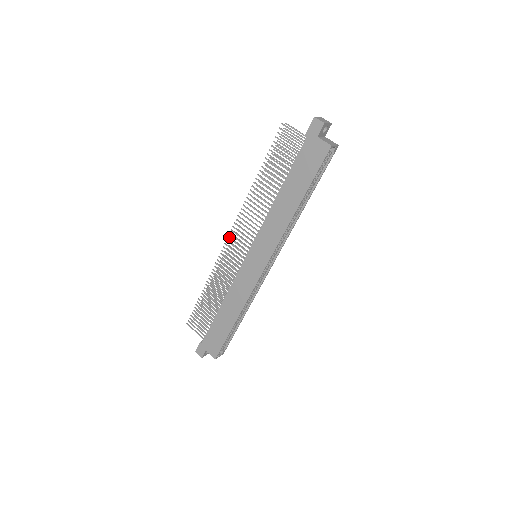
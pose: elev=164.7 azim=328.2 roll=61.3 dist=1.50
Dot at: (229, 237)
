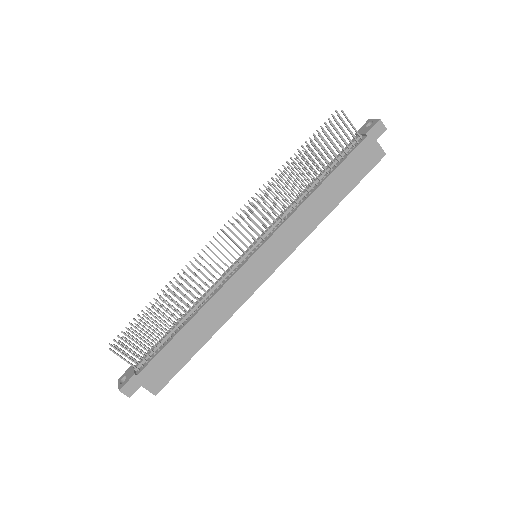
Dot at: occluded
